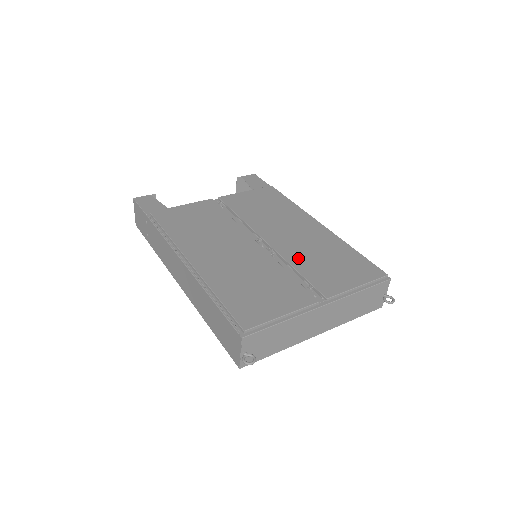
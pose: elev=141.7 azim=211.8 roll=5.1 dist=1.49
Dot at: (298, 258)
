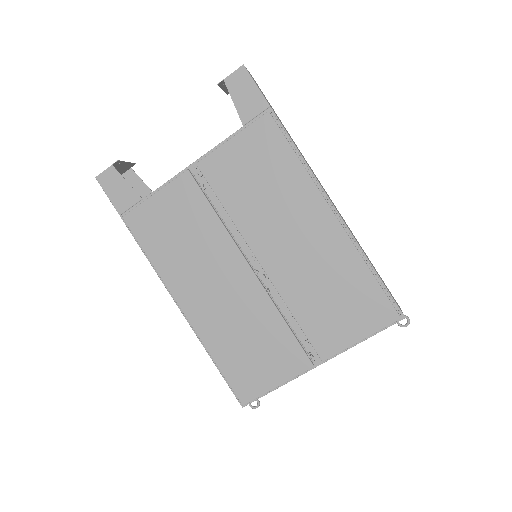
Dot at: (297, 296)
